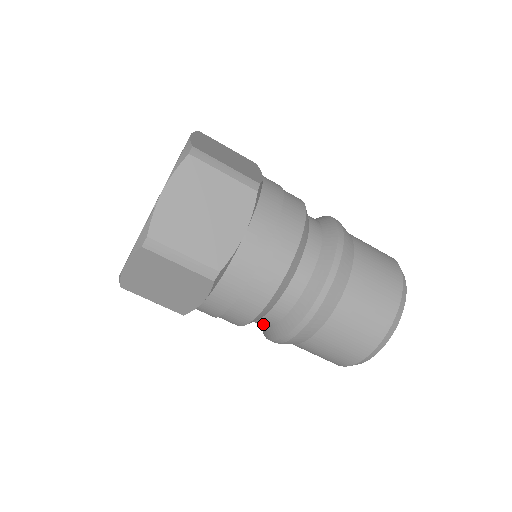
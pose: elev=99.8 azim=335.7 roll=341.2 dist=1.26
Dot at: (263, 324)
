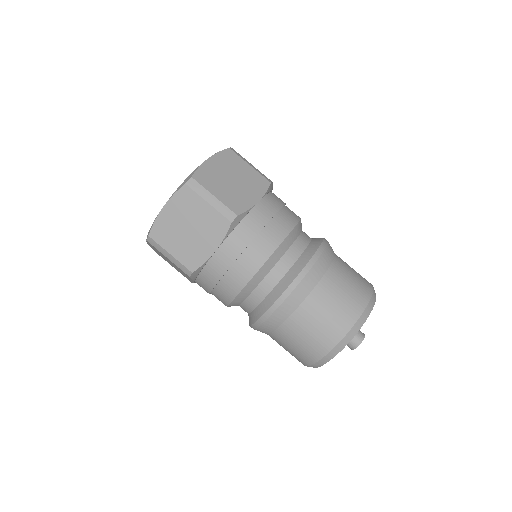
Dot at: occluded
